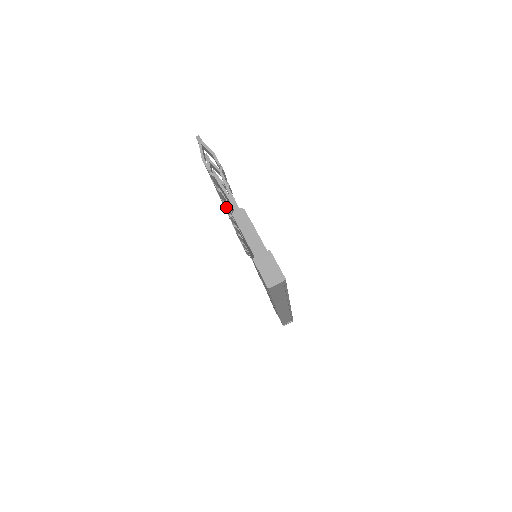
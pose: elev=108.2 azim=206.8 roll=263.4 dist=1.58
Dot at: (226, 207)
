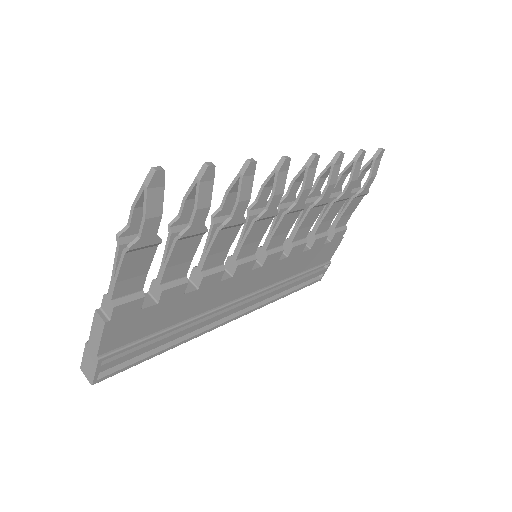
Dot at: (218, 217)
